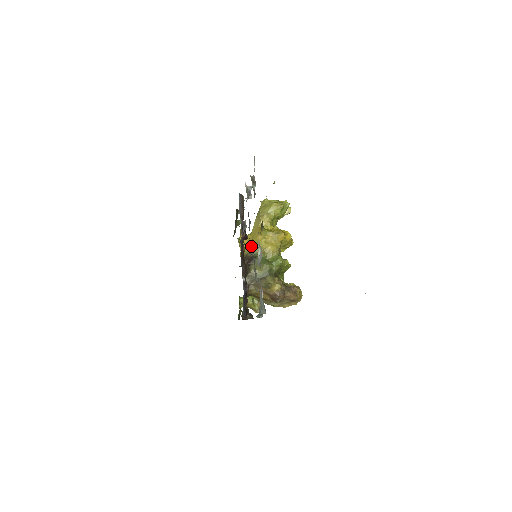
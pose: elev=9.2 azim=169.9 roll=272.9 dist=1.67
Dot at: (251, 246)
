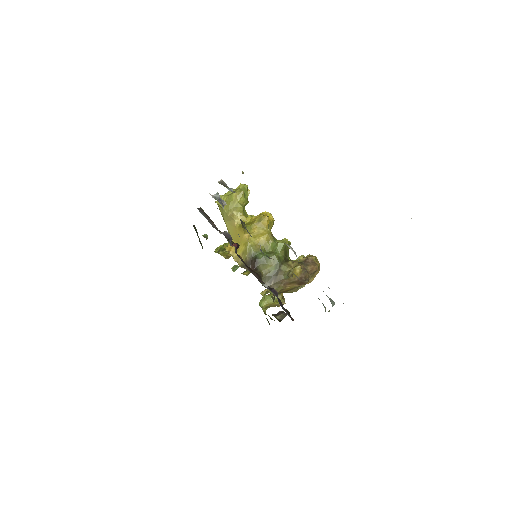
Dot at: (243, 250)
